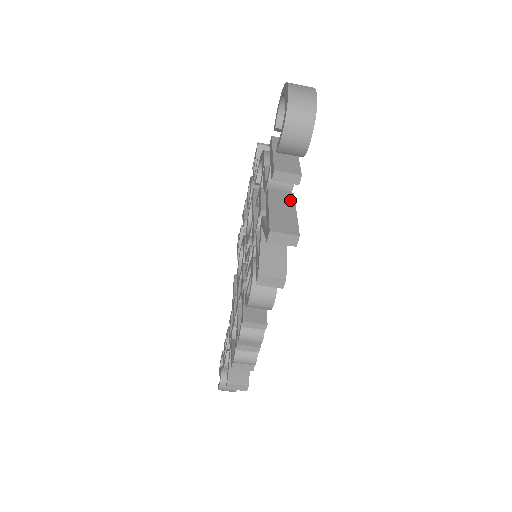
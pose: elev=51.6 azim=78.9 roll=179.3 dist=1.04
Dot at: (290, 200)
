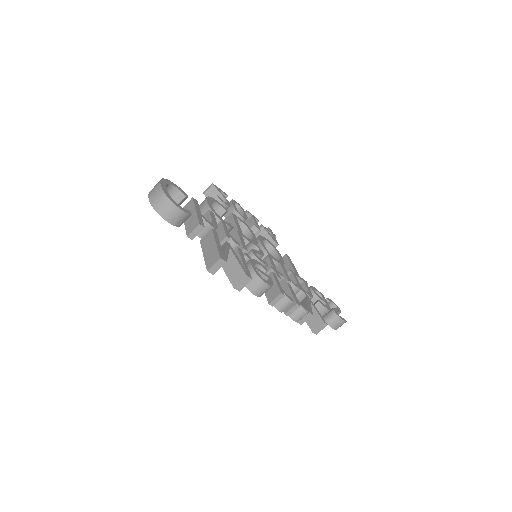
Dot at: (211, 237)
